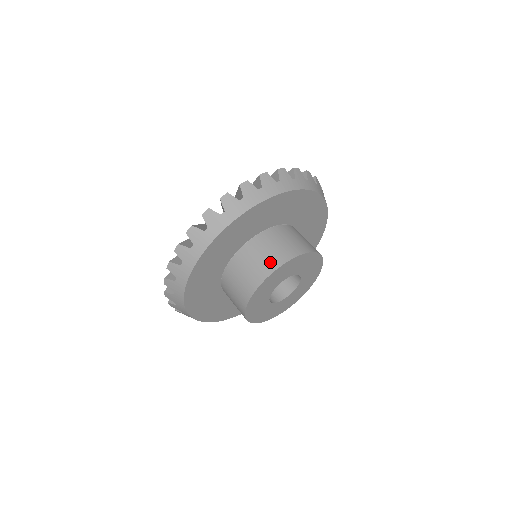
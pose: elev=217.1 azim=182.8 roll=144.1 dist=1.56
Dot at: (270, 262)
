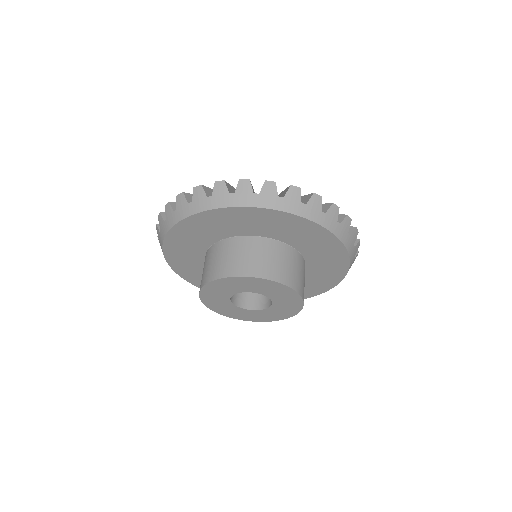
Dot at: (269, 269)
